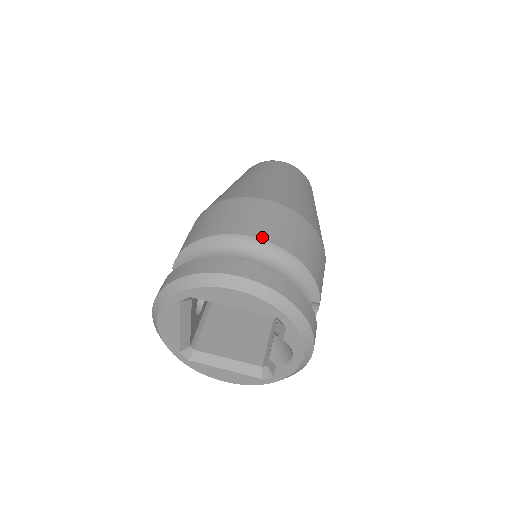
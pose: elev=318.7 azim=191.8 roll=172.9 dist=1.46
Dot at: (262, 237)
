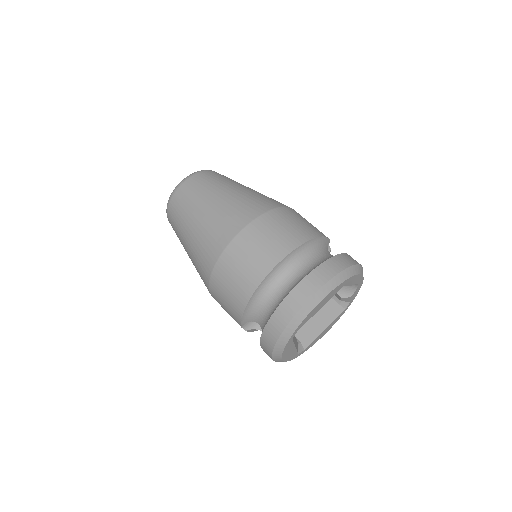
Dot at: (284, 255)
